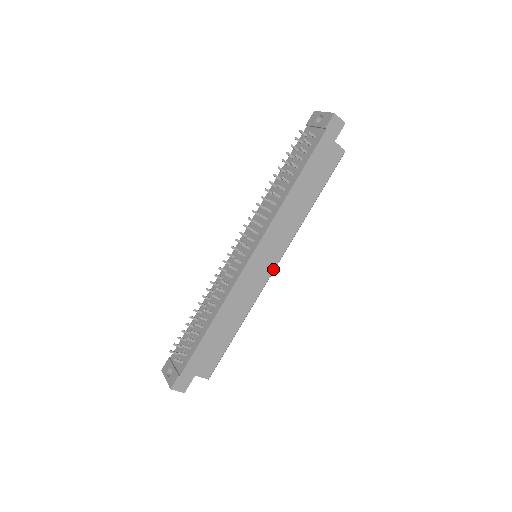
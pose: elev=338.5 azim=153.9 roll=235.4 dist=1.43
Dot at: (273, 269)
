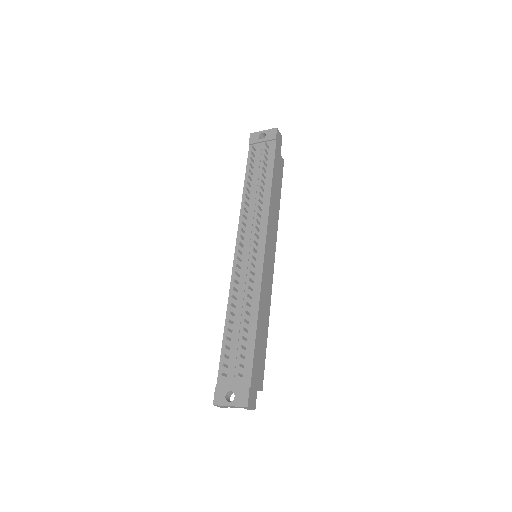
Dot at: occluded
